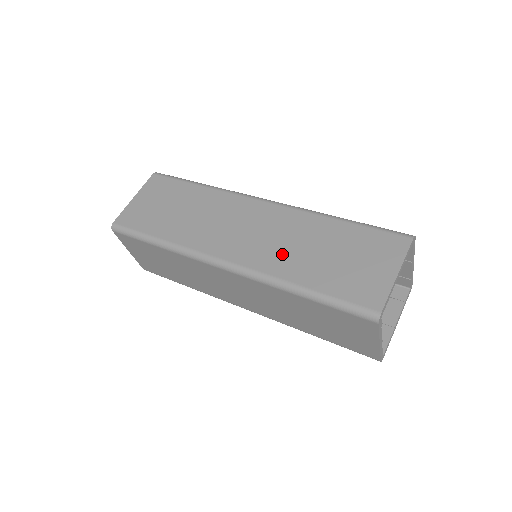
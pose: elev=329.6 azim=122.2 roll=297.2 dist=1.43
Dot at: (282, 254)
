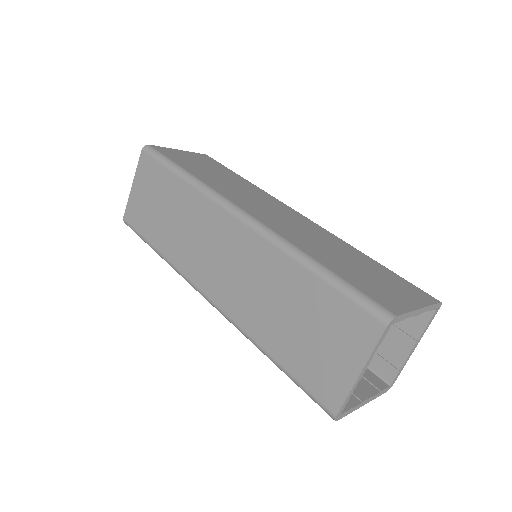
Dot at: (252, 304)
